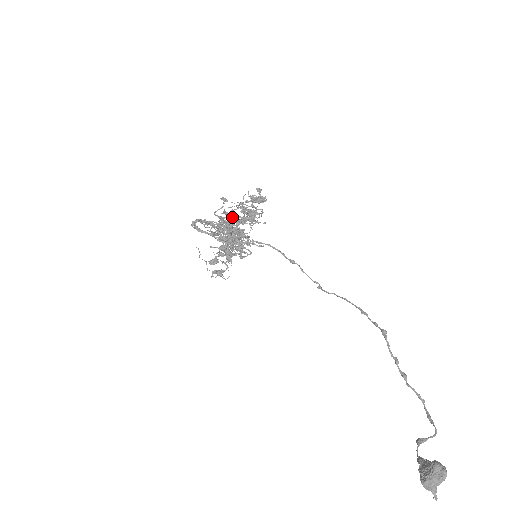
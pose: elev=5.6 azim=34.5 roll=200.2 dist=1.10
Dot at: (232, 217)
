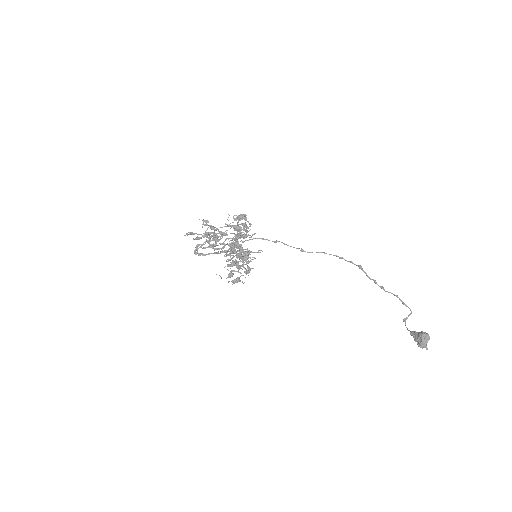
Dot at: (226, 238)
